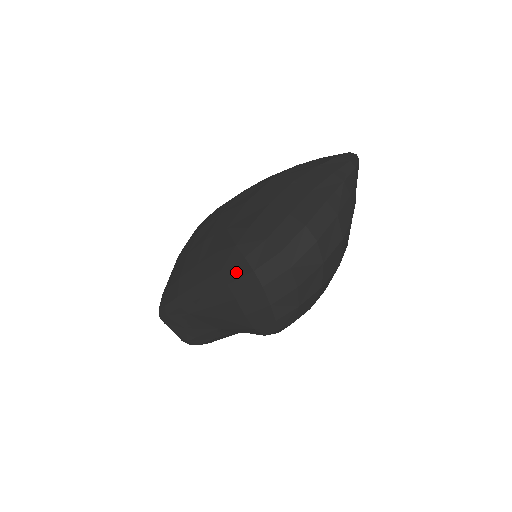
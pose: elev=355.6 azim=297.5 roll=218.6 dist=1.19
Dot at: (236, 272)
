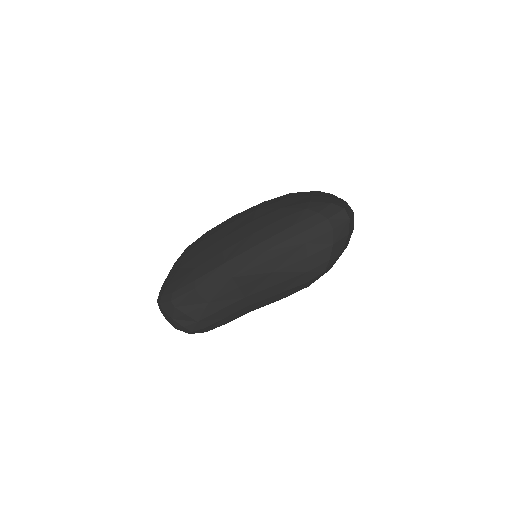
Dot at: (309, 223)
